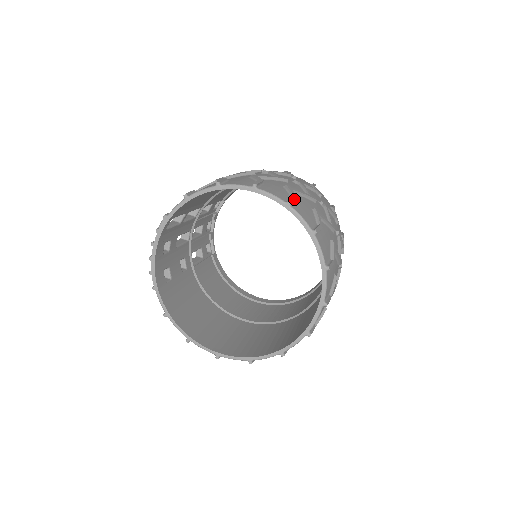
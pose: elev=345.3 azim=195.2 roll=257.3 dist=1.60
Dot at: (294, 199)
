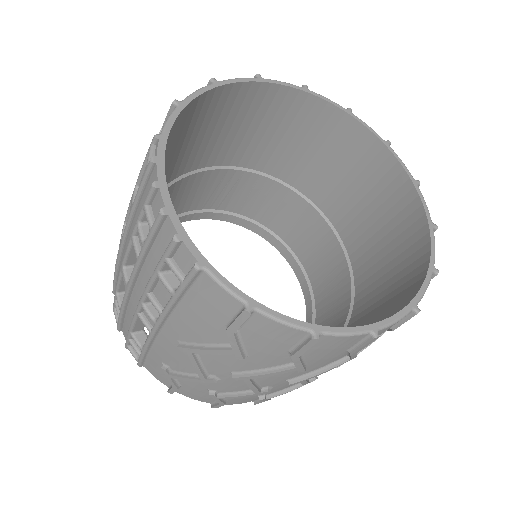
Dot at: occluded
